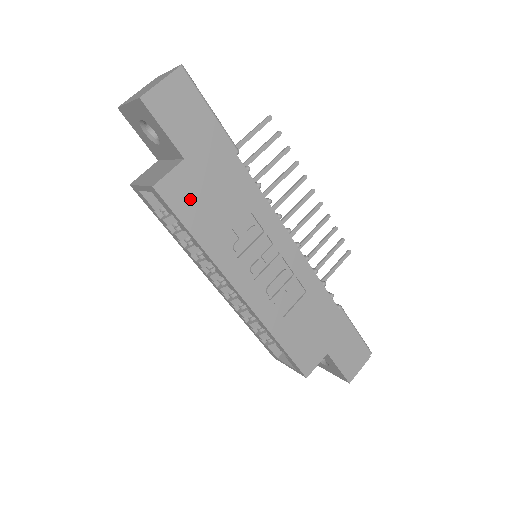
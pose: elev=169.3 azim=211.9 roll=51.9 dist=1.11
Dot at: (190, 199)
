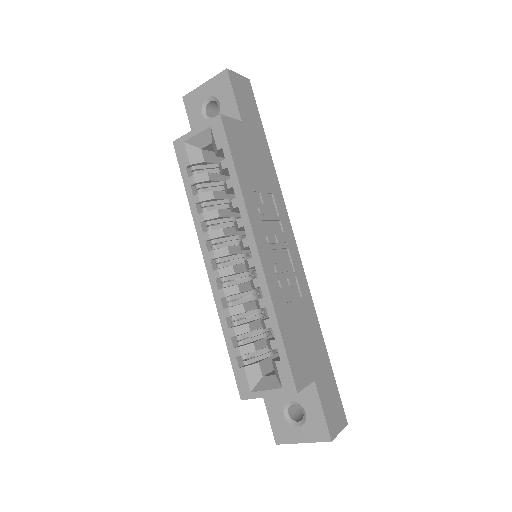
Dot at: (239, 146)
